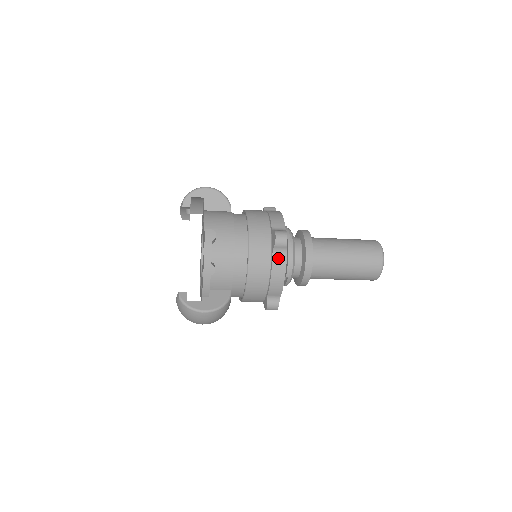
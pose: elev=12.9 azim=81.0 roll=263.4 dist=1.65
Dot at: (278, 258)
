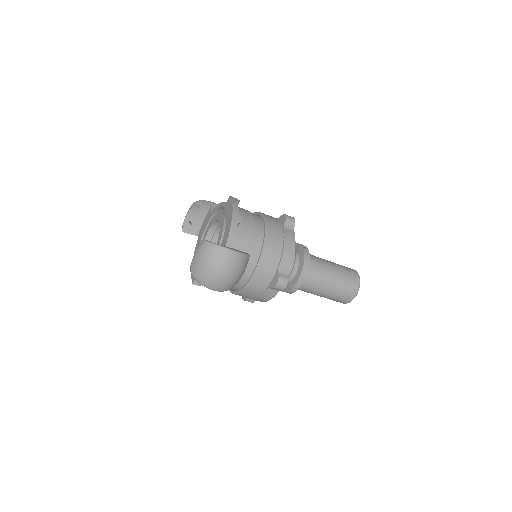
Dot at: (288, 232)
